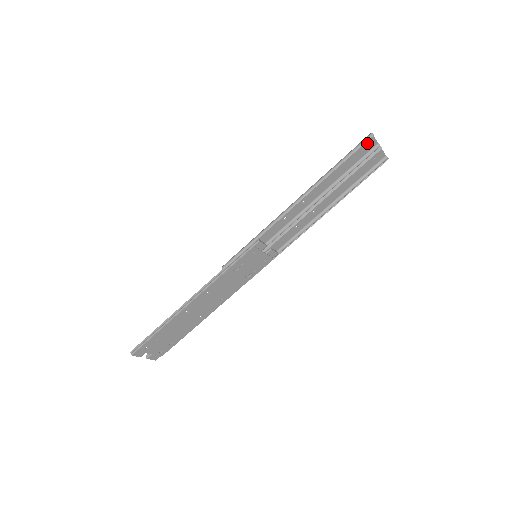
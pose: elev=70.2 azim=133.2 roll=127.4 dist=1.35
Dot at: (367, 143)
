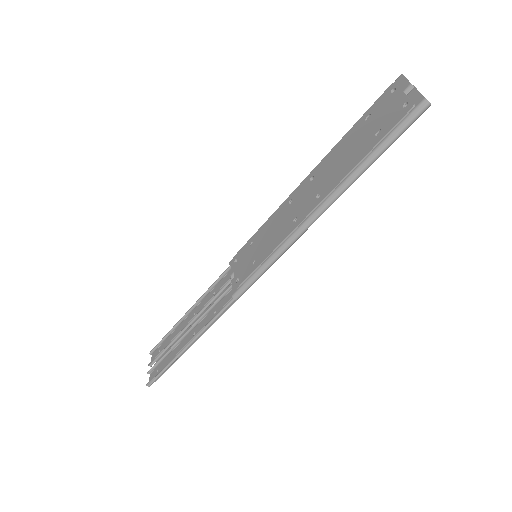
Dot at: (411, 106)
